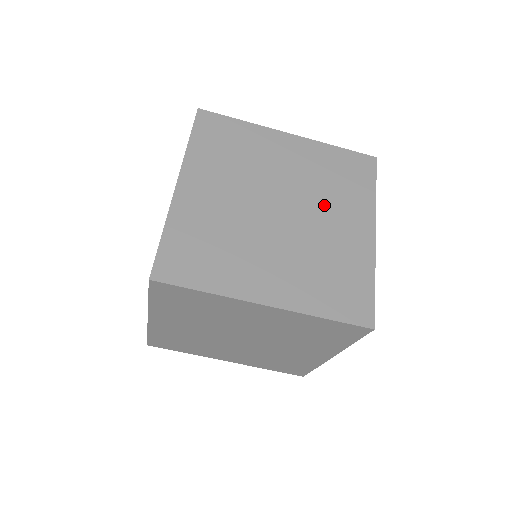
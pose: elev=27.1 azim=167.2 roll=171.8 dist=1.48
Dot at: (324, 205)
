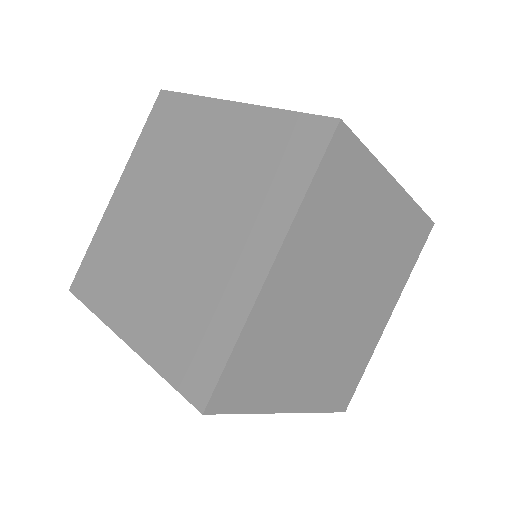
Dot at: (376, 288)
